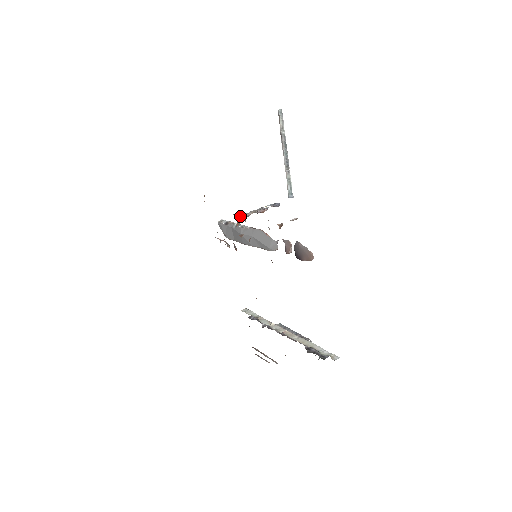
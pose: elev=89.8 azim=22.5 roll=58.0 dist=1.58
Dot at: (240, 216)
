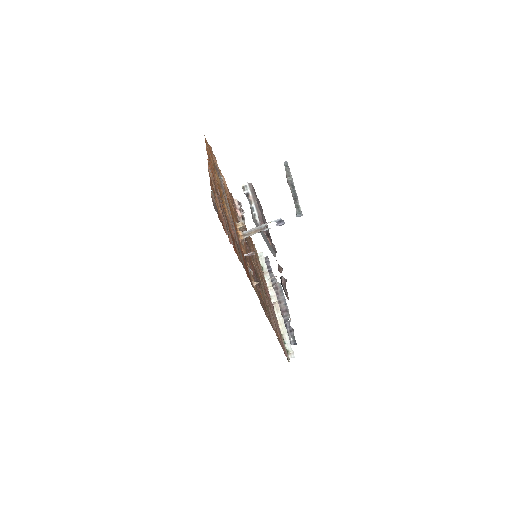
Dot at: (244, 226)
